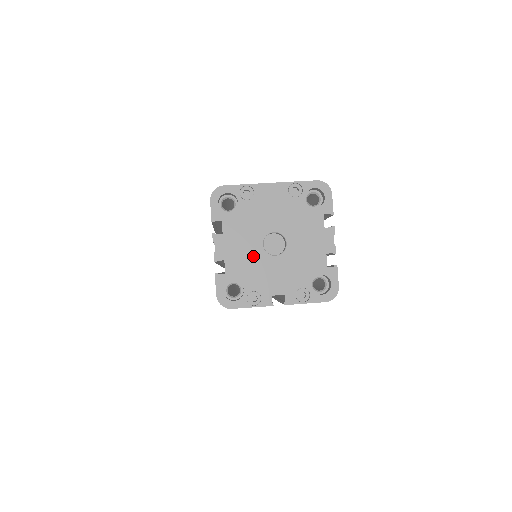
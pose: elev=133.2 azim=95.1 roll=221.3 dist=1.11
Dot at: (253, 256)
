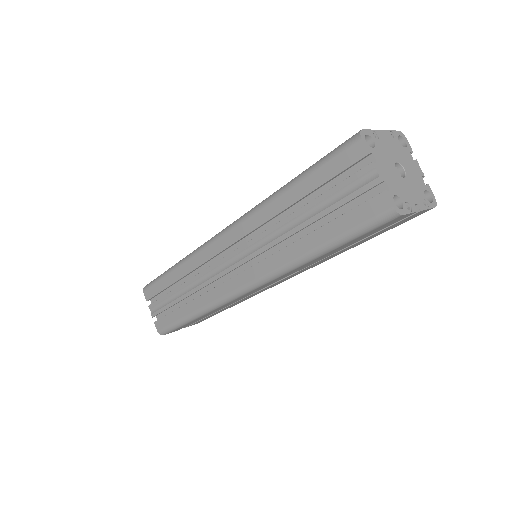
Dot at: (396, 178)
